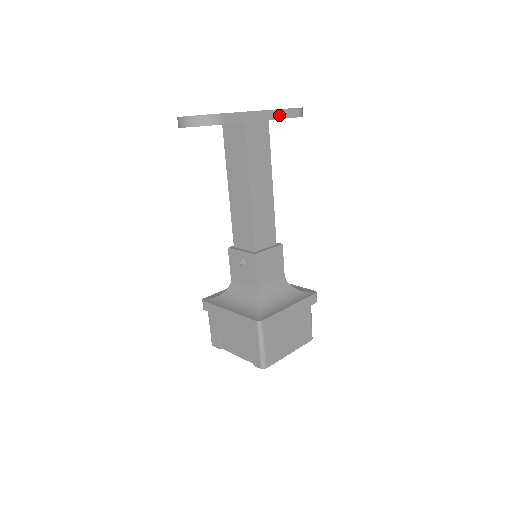
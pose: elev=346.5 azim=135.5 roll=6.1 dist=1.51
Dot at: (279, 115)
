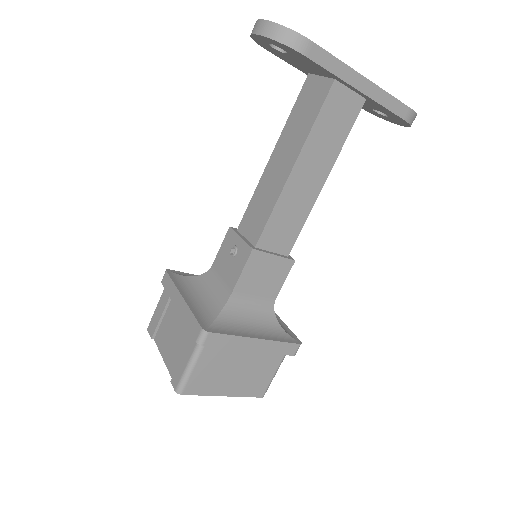
Dot at: (383, 99)
